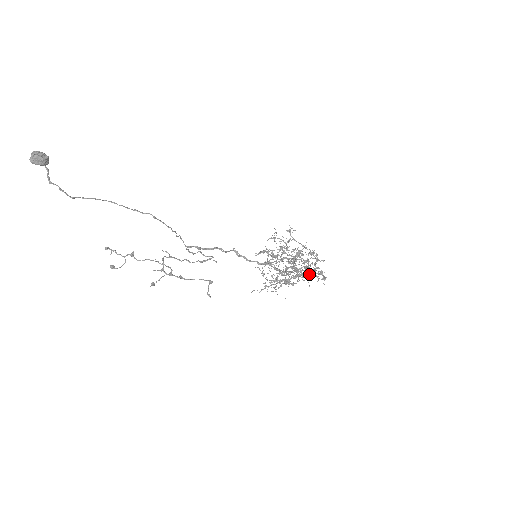
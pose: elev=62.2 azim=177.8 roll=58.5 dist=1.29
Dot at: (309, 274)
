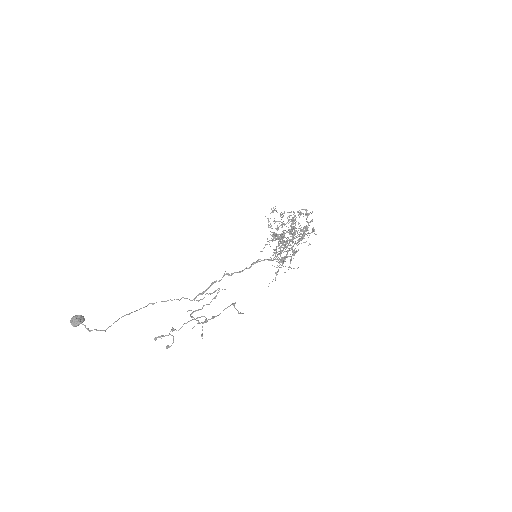
Dot at: occluded
